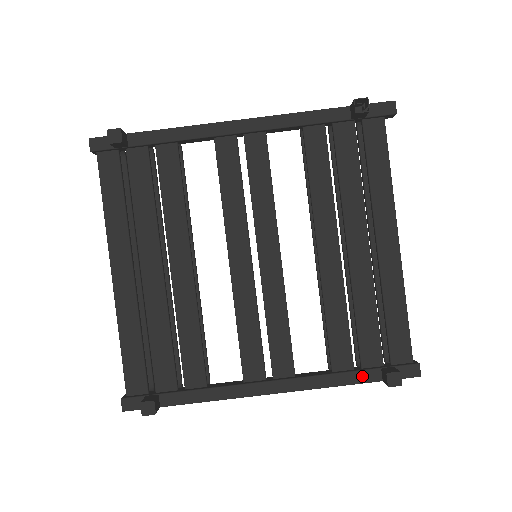
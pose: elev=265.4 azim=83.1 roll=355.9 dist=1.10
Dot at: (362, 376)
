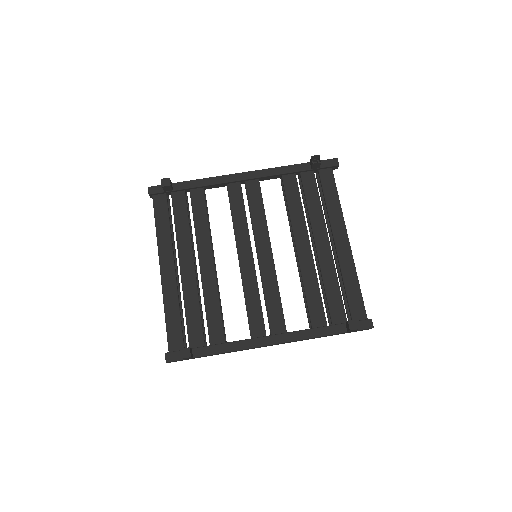
Dot at: (333, 329)
